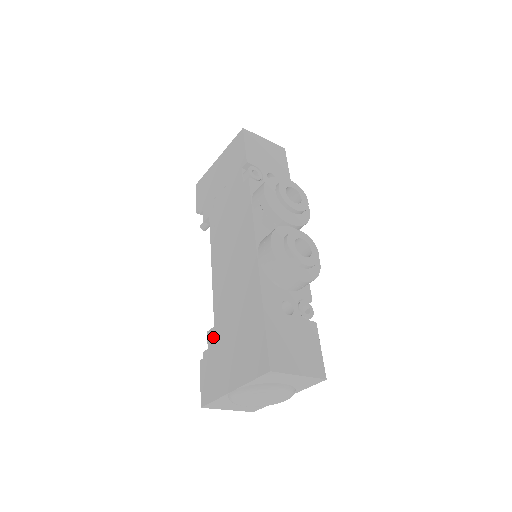
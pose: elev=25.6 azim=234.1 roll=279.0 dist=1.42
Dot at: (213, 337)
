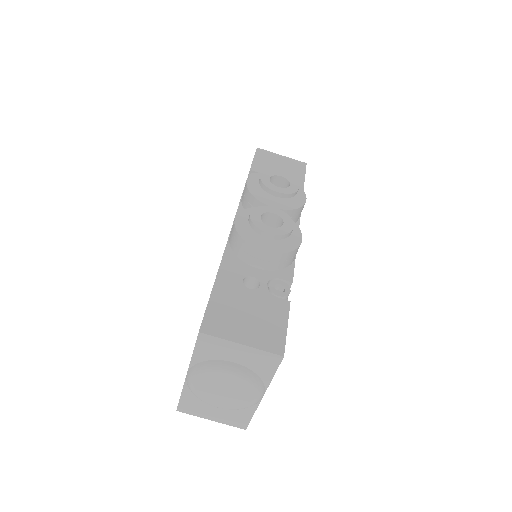
Dot at: occluded
